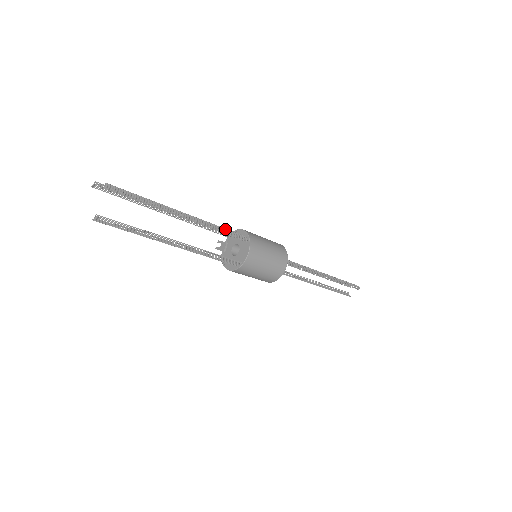
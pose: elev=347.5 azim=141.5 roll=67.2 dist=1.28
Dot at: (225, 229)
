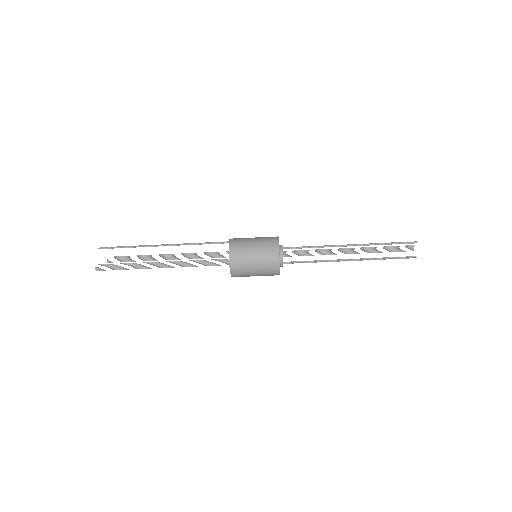
Dot at: (205, 243)
